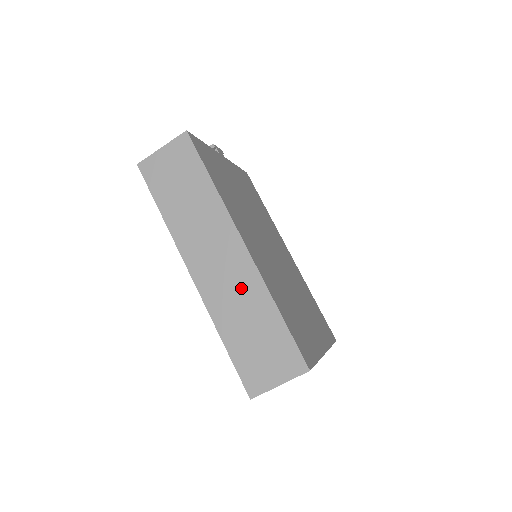
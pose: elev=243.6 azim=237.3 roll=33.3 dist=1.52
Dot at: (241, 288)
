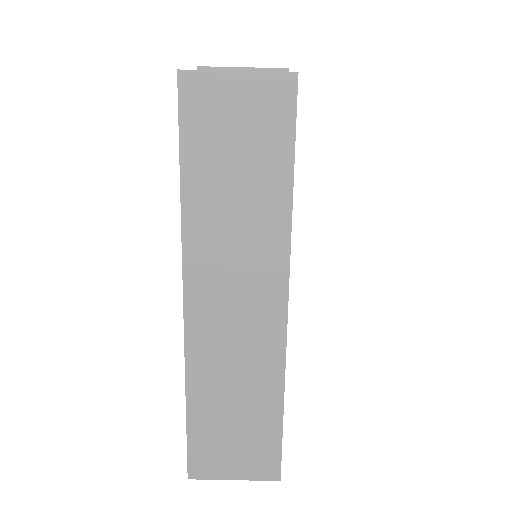
Dot at: (249, 355)
